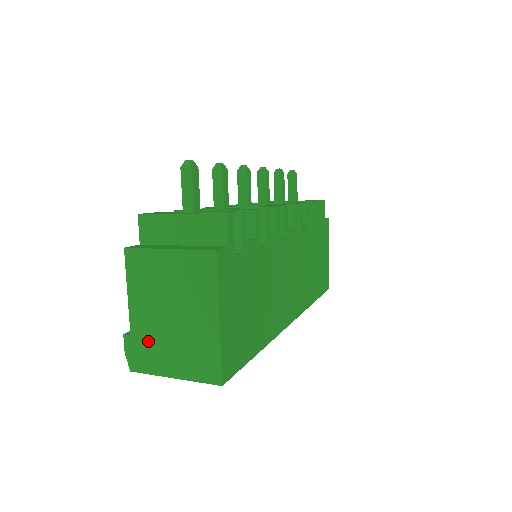
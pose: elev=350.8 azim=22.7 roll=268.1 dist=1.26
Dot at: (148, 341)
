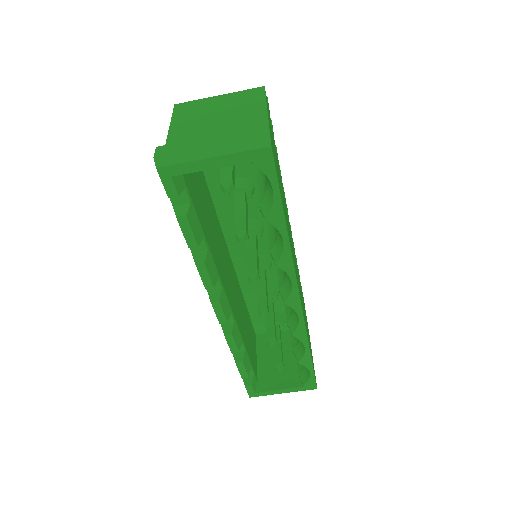
Dot at: (186, 143)
